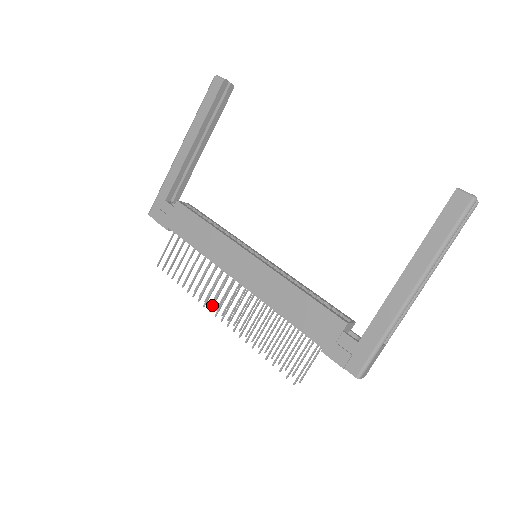
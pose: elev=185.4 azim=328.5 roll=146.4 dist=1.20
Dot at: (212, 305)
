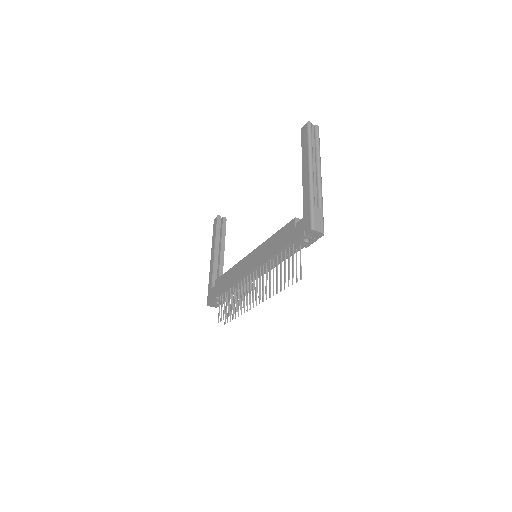
Dot at: (246, 301)
